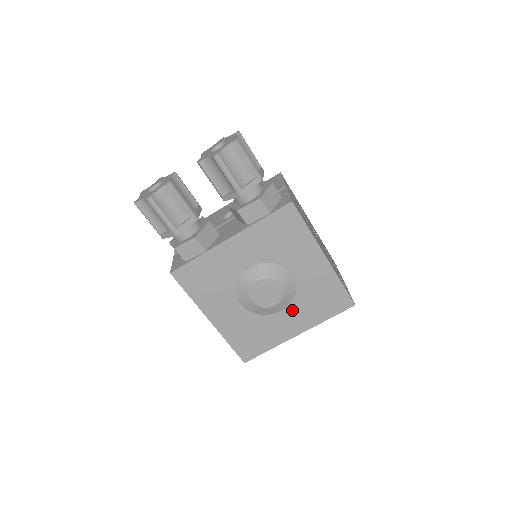
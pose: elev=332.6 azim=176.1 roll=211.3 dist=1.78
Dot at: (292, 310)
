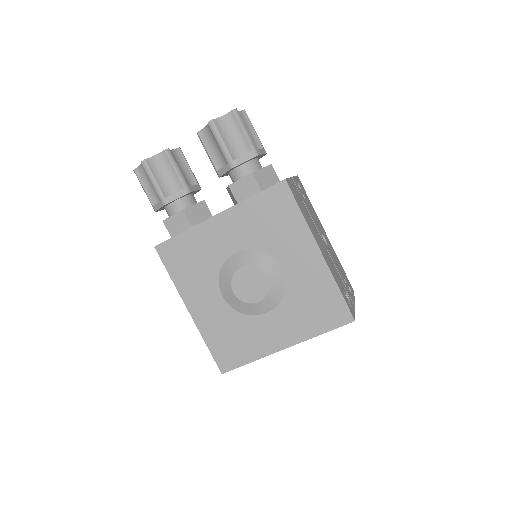
Dot at: (279, 314)
